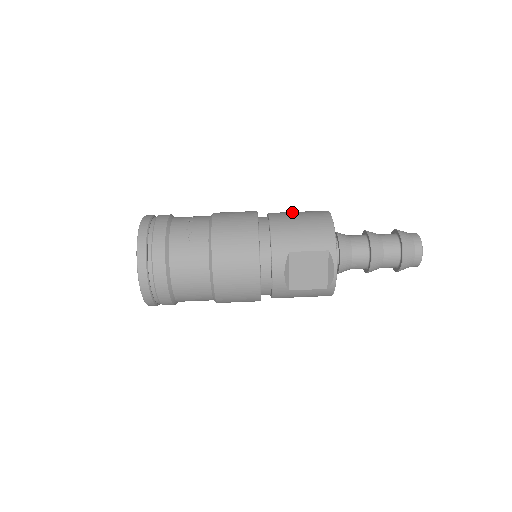
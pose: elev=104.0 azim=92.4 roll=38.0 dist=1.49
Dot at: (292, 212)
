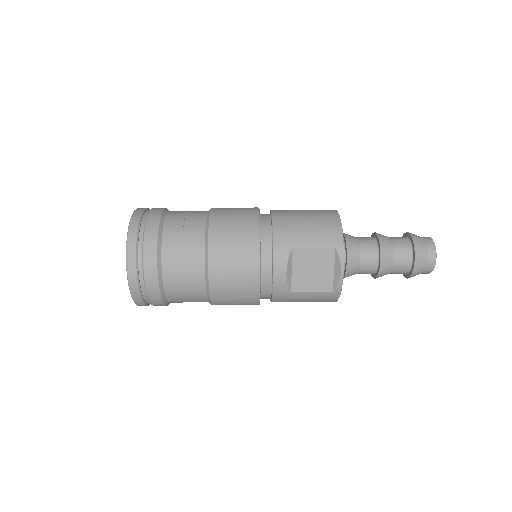
Dot at: occluded
